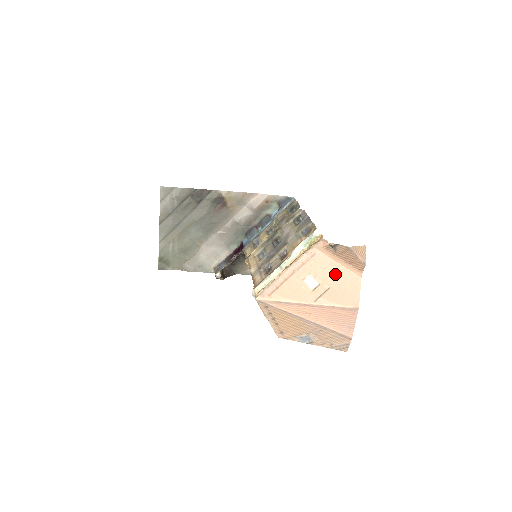
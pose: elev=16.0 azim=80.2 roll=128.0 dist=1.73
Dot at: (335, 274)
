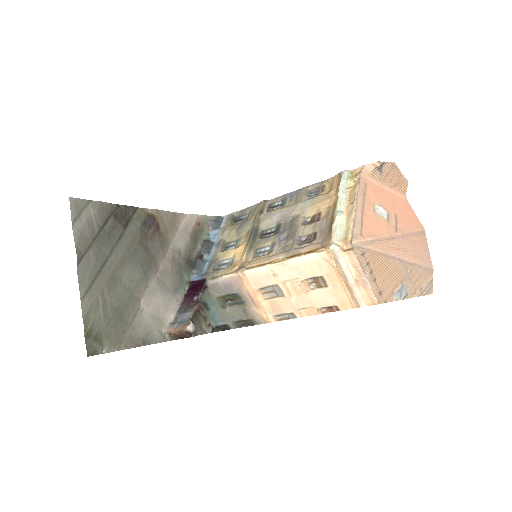
Dot at: (391, 200)
